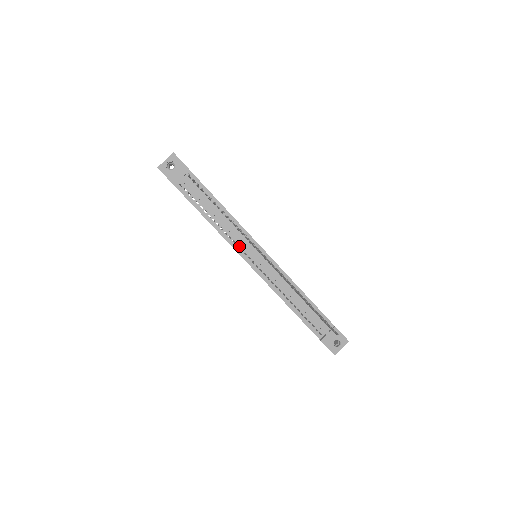
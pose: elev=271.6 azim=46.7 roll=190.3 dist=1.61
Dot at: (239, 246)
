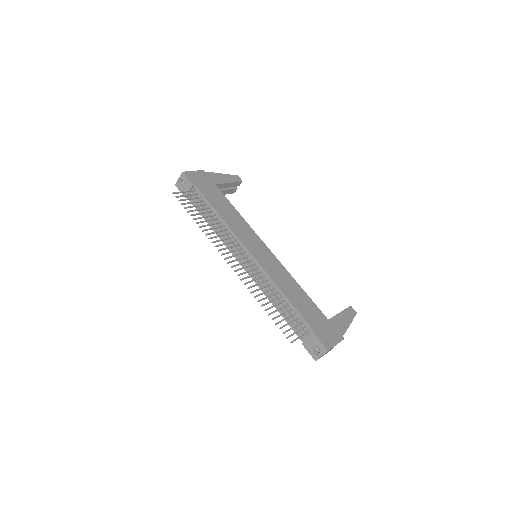
Dot at: (232, 248)
